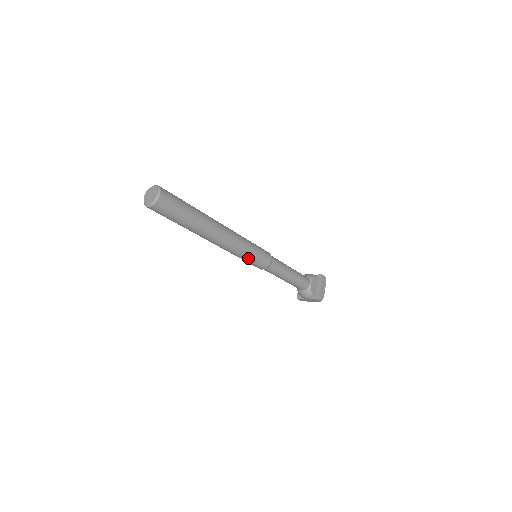
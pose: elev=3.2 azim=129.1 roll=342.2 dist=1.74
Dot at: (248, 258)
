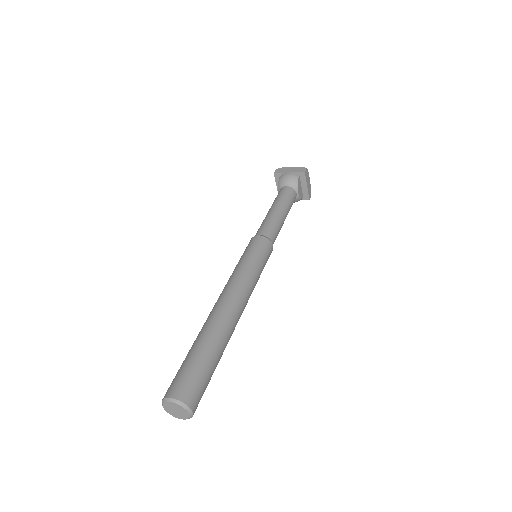
Dot at: occluded
